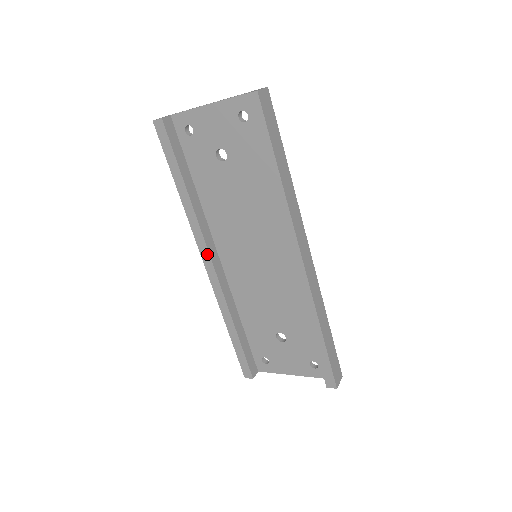
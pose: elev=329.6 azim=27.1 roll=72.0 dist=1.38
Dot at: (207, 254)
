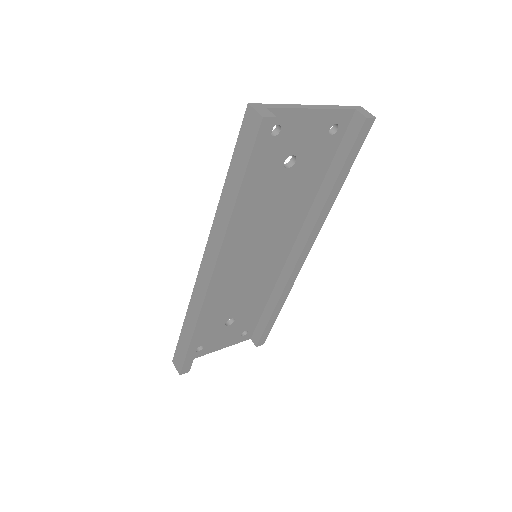
Dot at: (223, 267)
